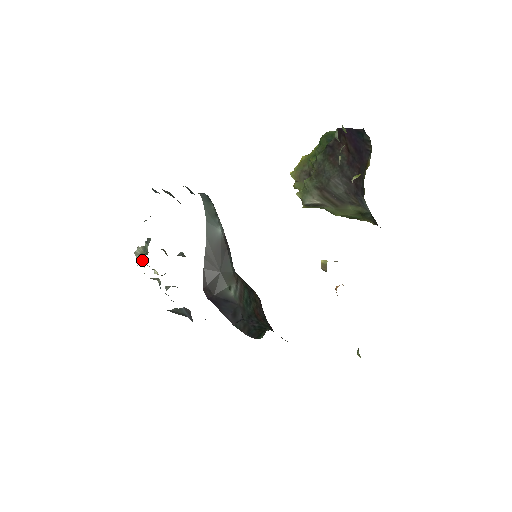
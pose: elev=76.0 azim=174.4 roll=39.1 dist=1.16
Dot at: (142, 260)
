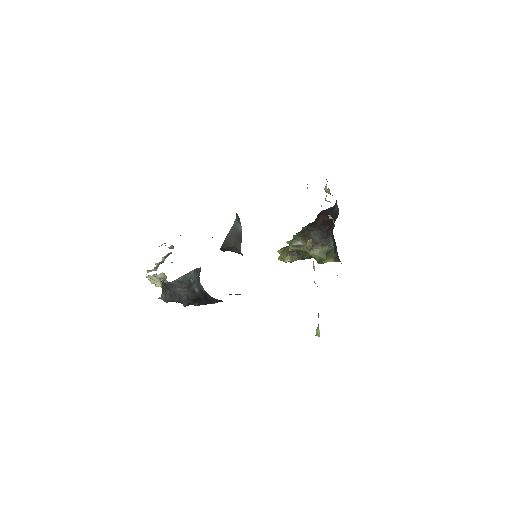
Dot at: (155, 268)
